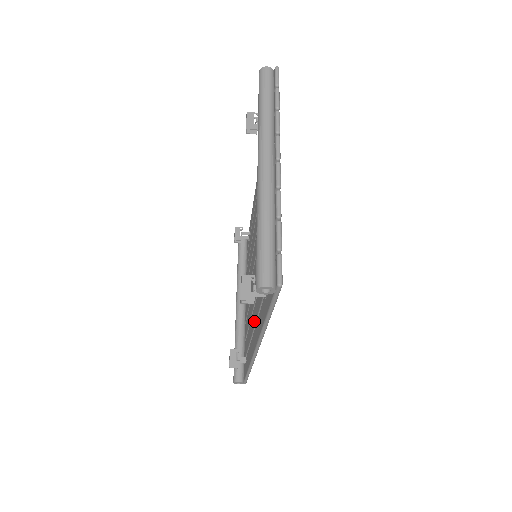
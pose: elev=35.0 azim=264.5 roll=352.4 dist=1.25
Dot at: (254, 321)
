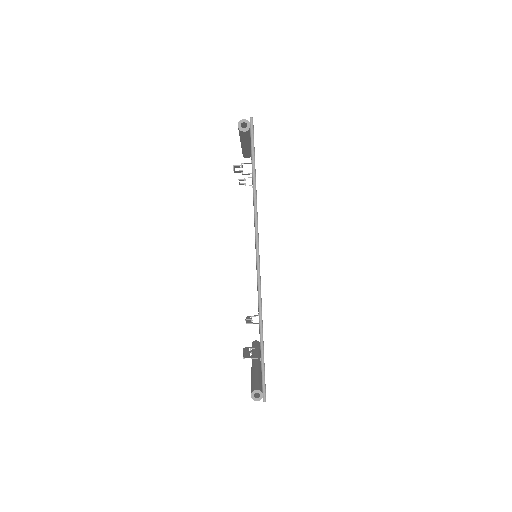
Dot at: occluded
